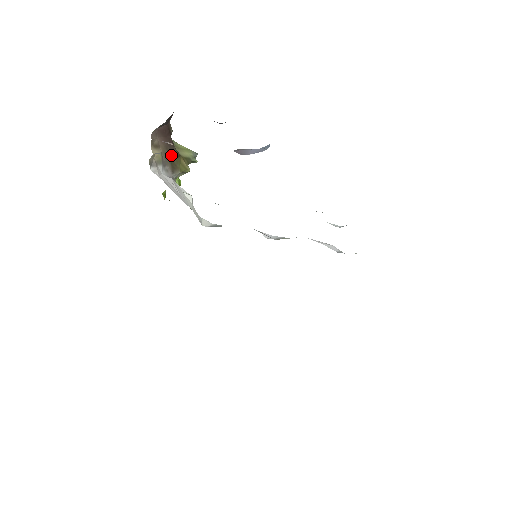
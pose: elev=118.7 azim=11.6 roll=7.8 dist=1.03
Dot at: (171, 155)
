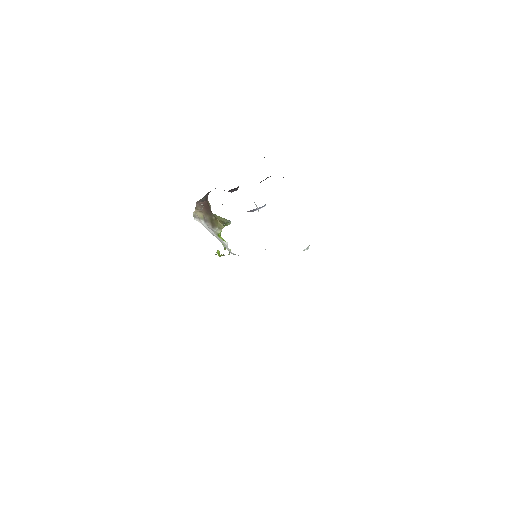
Dot at: (210, 217)
